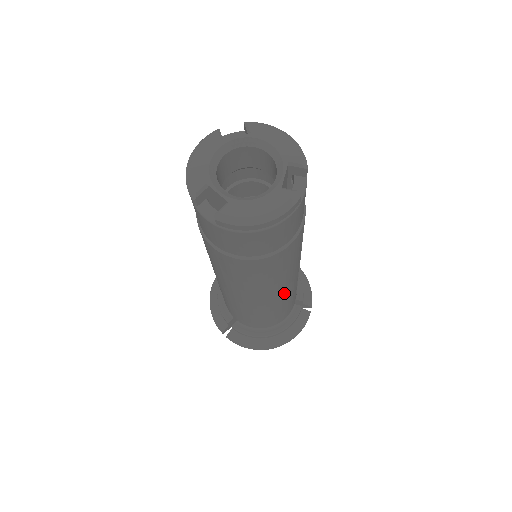
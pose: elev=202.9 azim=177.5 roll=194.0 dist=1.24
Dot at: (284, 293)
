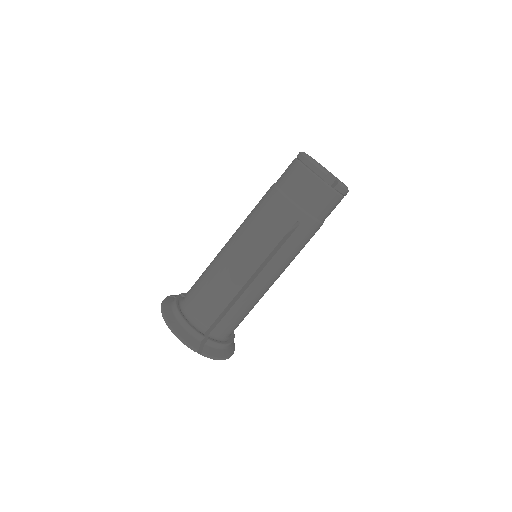
Dot at: occluded
